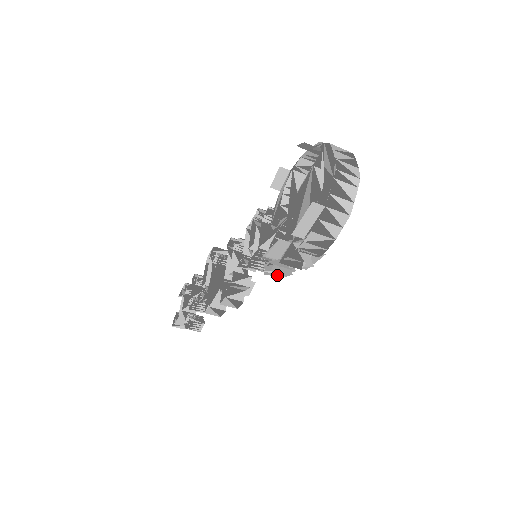
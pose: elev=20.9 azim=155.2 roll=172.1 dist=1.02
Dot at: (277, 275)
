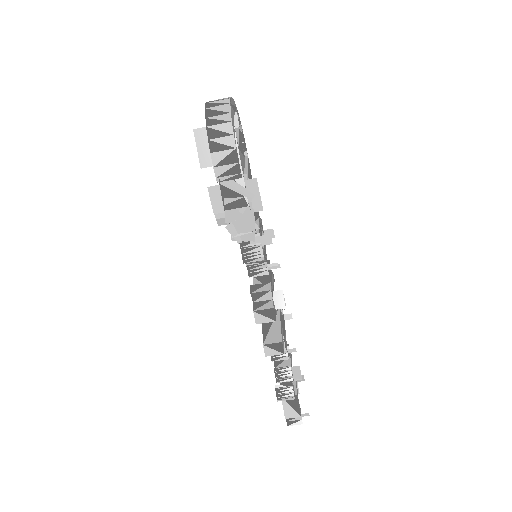
Dot at: (248, 236)
